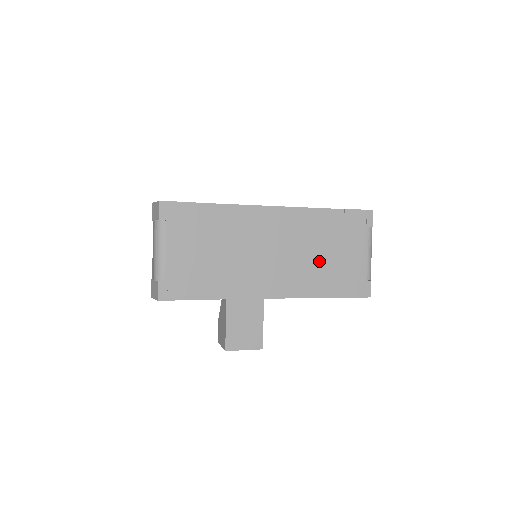
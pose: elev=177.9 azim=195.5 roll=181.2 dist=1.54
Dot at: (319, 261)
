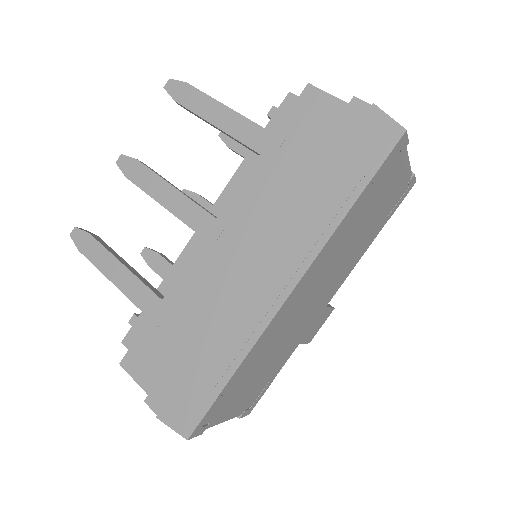
Dot at: (359, 238)
